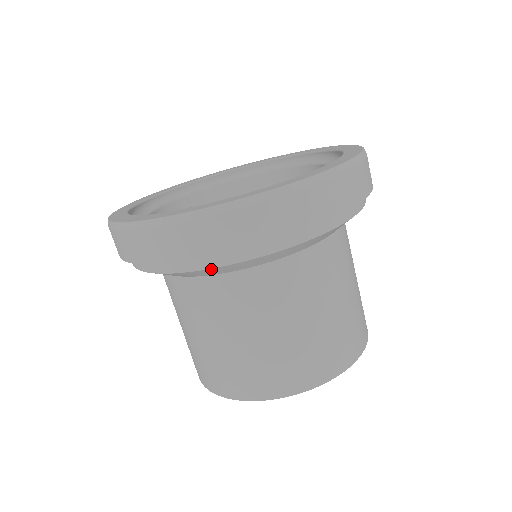
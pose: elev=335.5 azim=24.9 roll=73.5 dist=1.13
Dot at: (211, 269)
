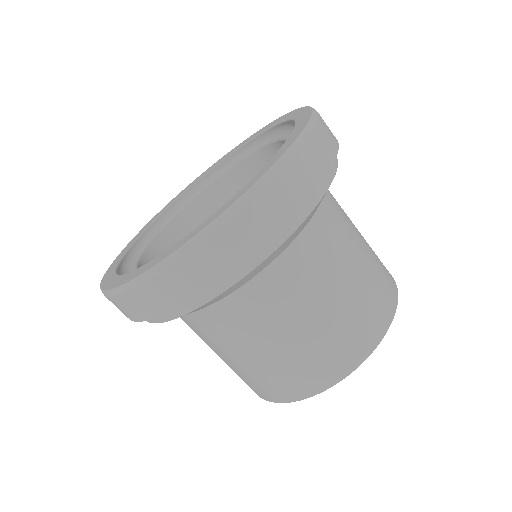
Dot at: (173, 319)
